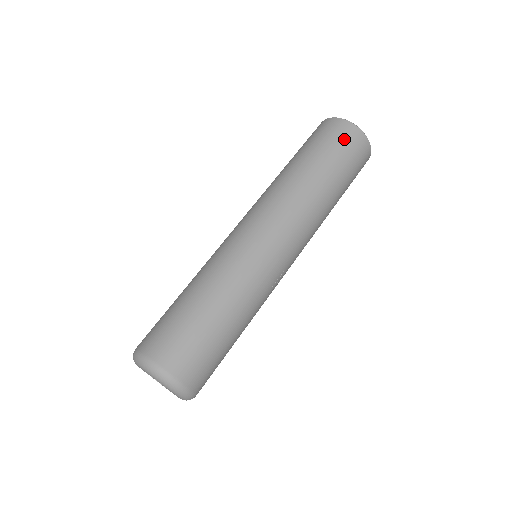
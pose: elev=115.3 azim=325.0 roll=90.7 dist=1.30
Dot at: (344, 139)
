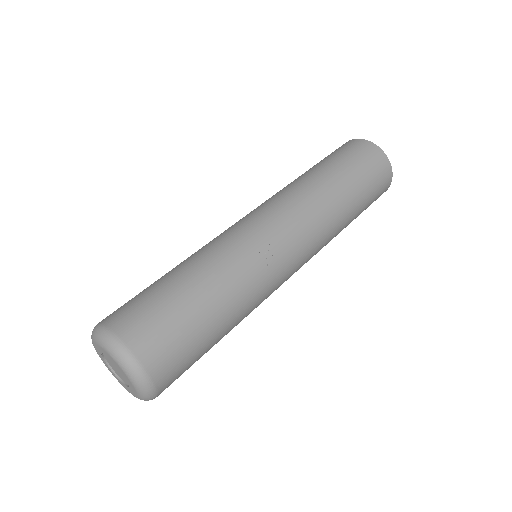
Dot at: (340, 149)
